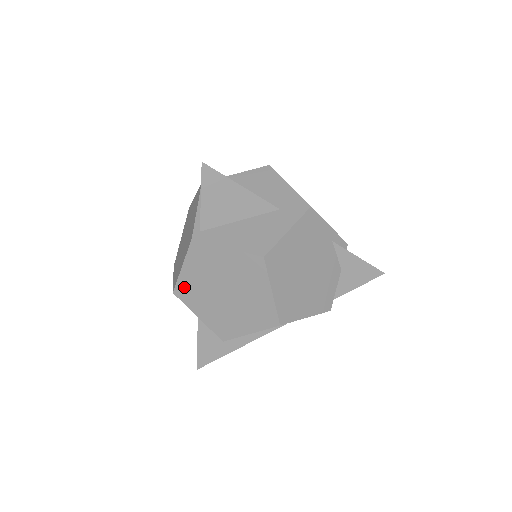
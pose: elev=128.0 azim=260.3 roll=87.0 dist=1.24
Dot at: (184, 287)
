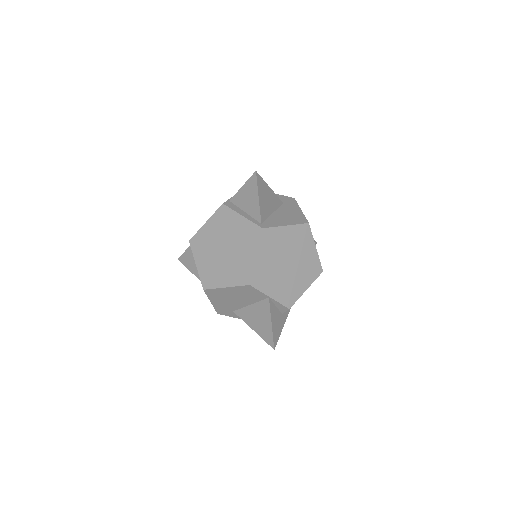
Dot at: (258, 274)
